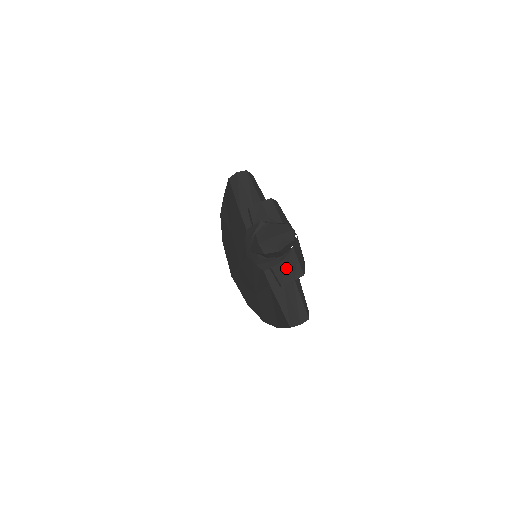
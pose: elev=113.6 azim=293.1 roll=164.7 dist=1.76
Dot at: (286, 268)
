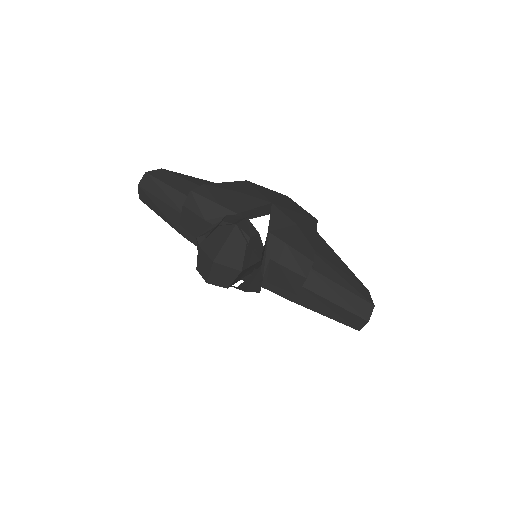
Dot at: (282, 271)
